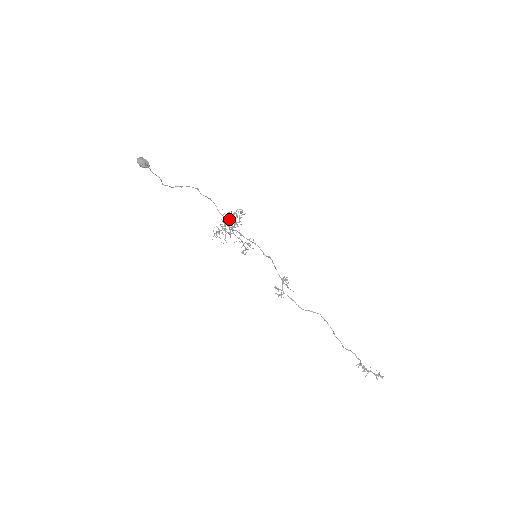
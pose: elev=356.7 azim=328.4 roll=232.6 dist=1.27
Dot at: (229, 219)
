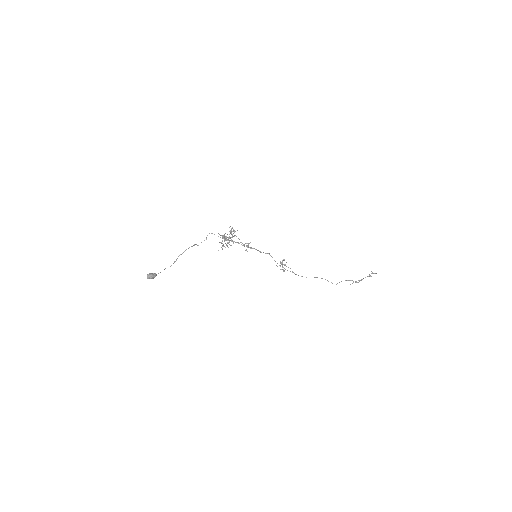
Dot at: occluded
